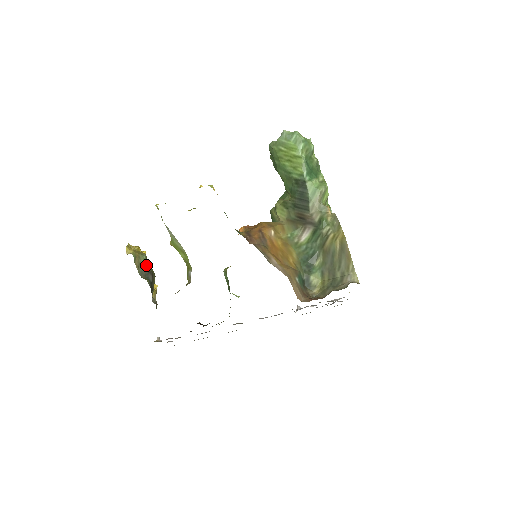
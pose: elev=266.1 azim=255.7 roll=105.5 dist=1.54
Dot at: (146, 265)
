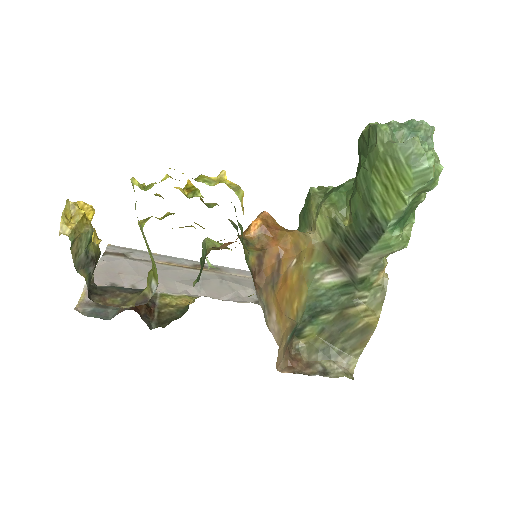
Dot at: (89, 246)
